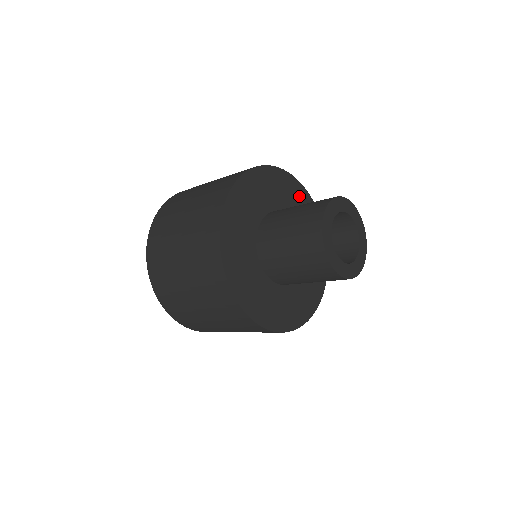
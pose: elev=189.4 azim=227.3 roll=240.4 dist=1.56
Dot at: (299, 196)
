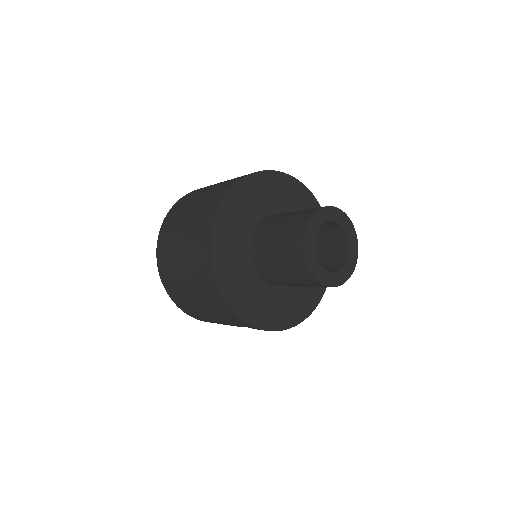
Dot at: occluded
